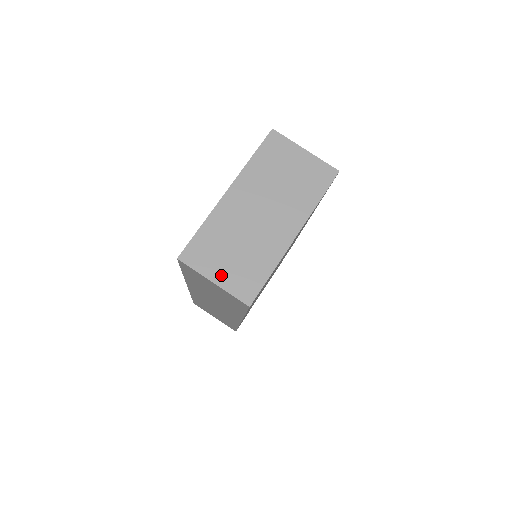
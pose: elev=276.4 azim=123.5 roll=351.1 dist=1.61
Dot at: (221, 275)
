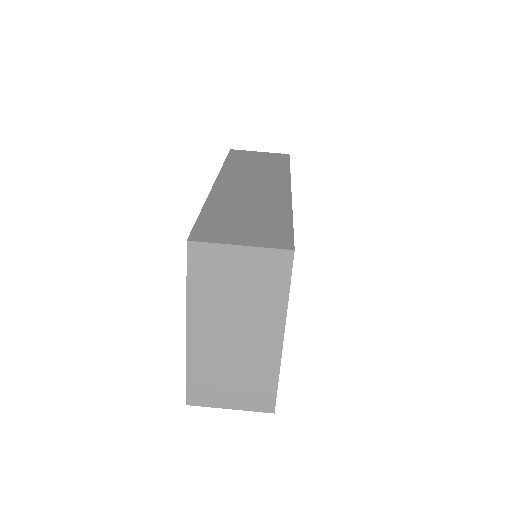
Dot at: (233, 401)
